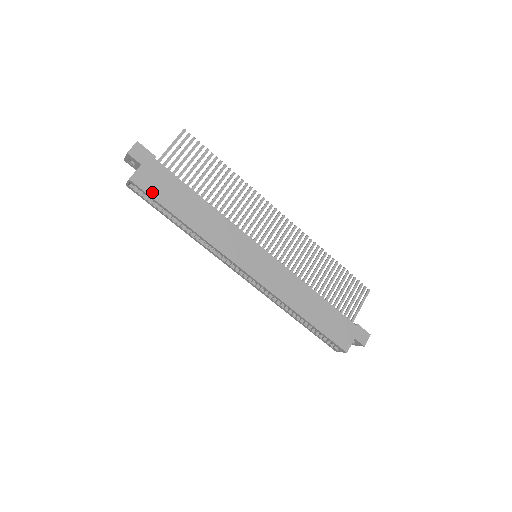
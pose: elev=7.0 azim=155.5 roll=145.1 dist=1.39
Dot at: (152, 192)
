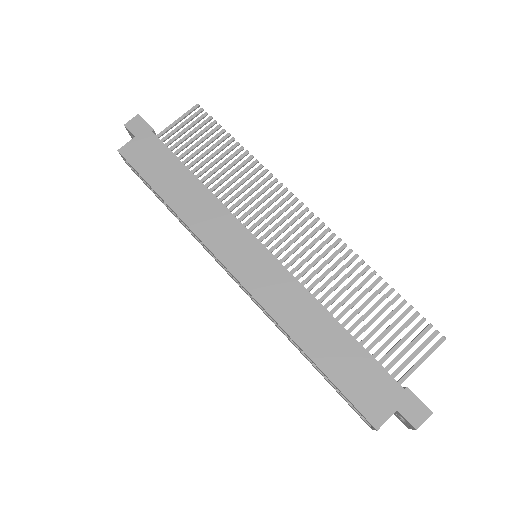
Dot at: (138, 165)
